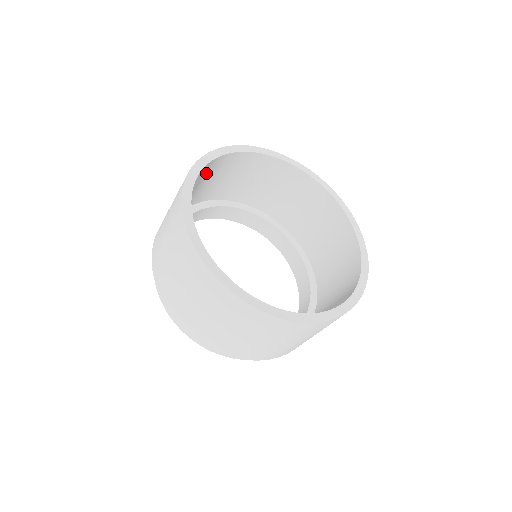
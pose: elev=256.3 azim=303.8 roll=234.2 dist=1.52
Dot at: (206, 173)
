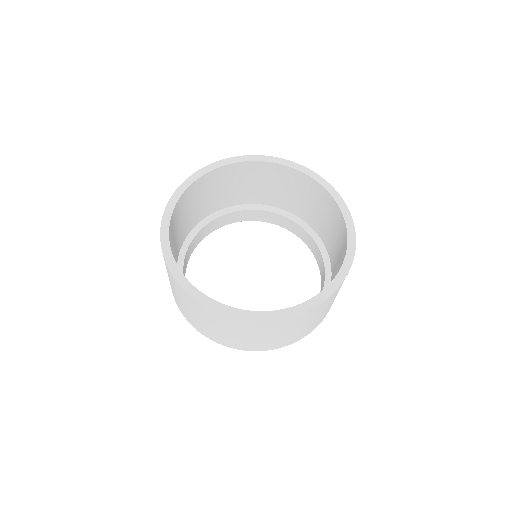
Dot at: (178, 215)
